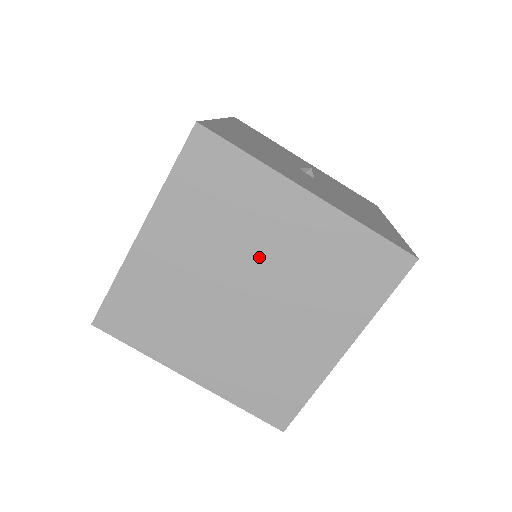
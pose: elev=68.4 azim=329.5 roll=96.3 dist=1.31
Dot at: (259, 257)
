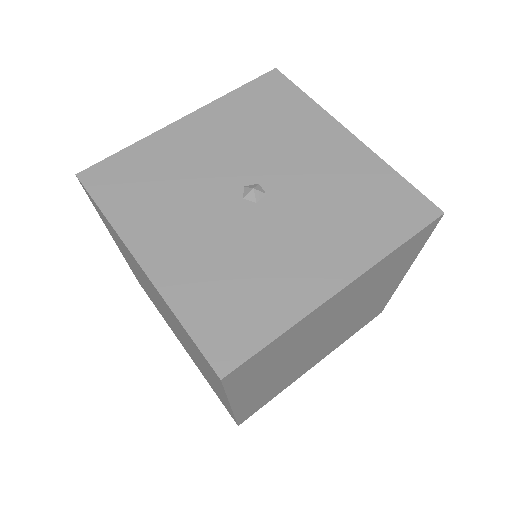
Dot at: (324, 327)
